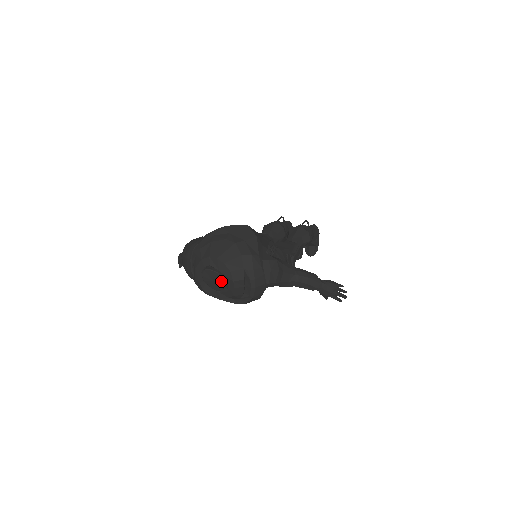
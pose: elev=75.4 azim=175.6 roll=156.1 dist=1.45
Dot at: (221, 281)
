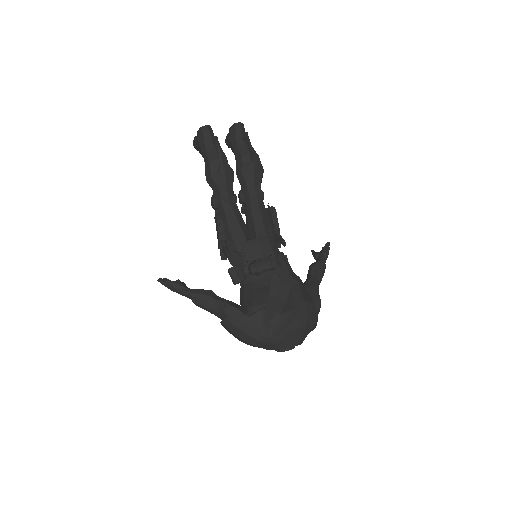
Dot at: occluded
